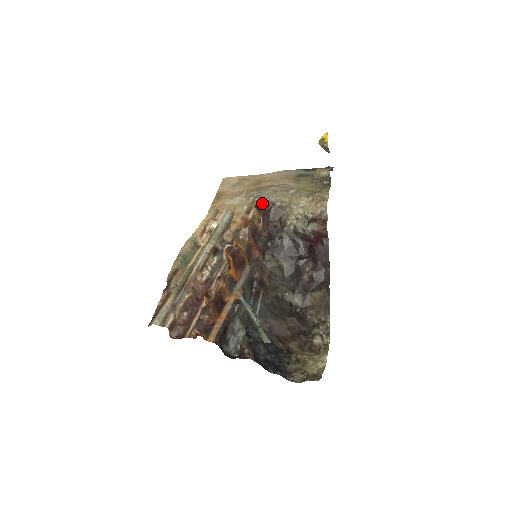
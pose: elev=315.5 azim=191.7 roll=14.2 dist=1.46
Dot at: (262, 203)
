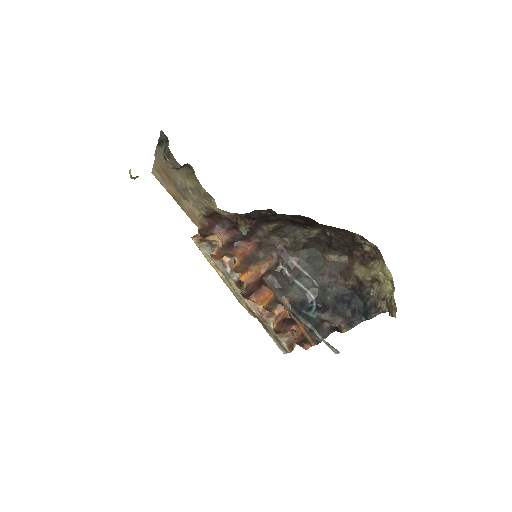
Dot at: (200, 231)
